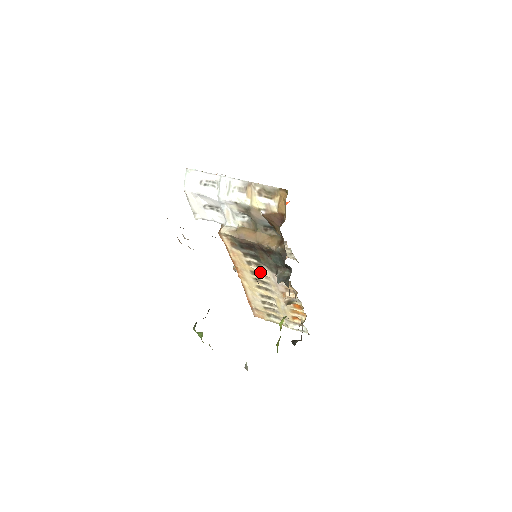
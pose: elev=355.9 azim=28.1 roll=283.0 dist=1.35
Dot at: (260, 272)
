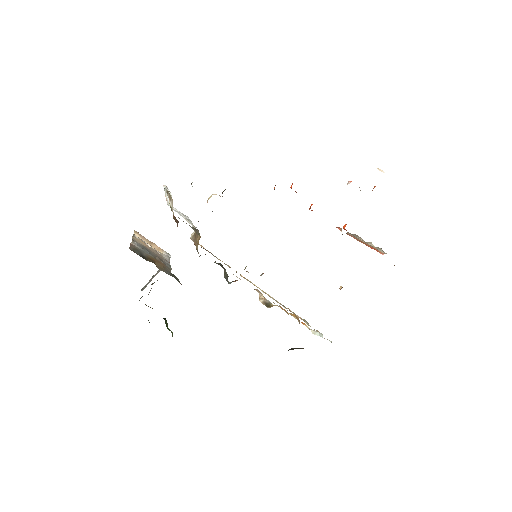
Dot at: occluded
